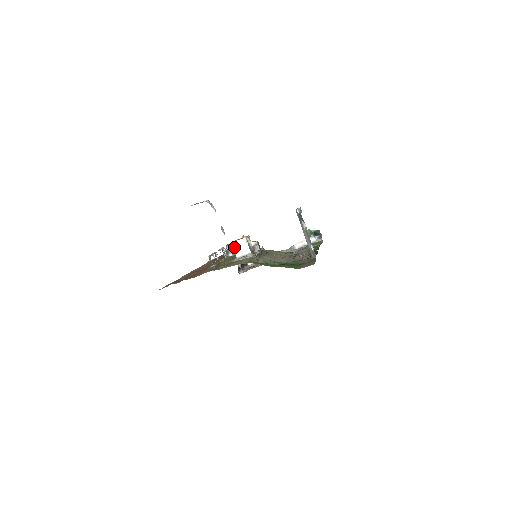
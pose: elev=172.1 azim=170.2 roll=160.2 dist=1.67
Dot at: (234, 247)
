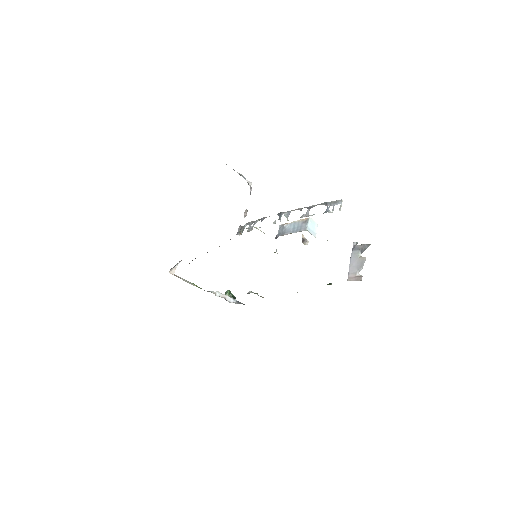
Dot at: (309, 222)
